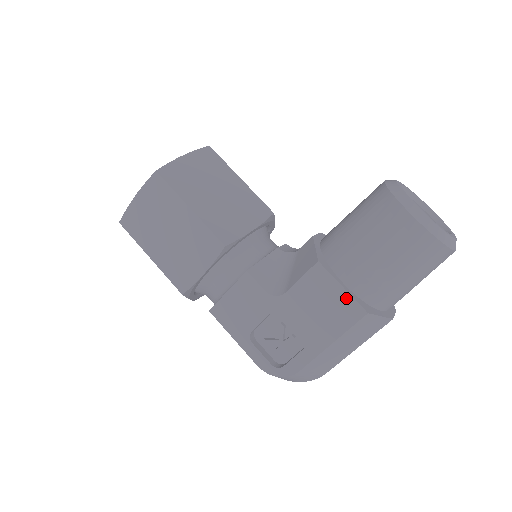
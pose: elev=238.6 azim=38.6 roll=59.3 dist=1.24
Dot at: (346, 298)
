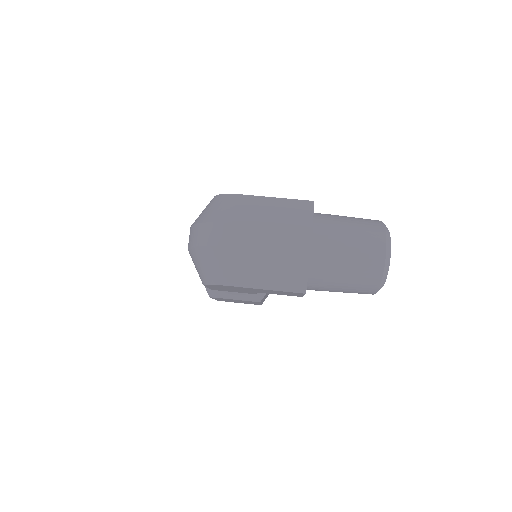
Dot at: occluded
